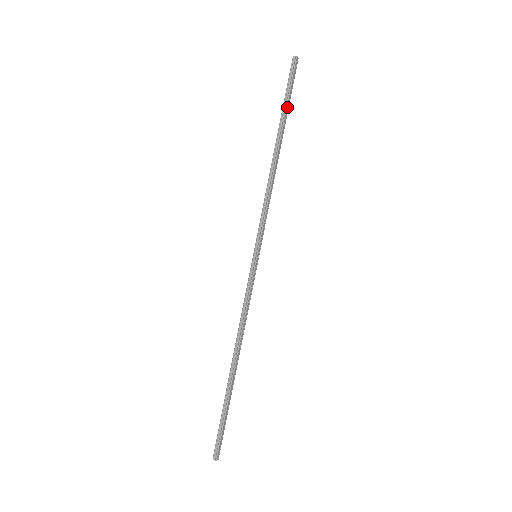
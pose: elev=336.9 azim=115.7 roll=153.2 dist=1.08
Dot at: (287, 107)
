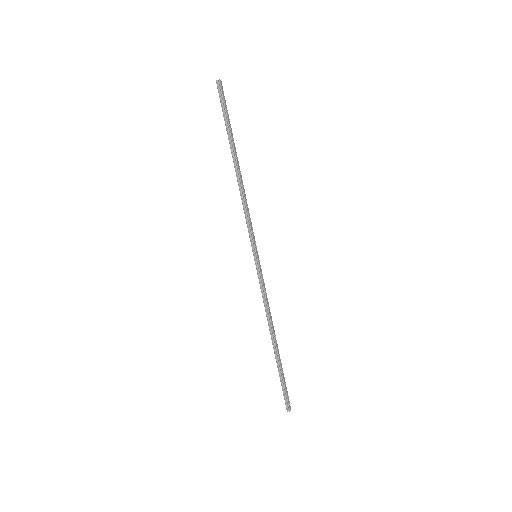
Dot at: (230, 127)
